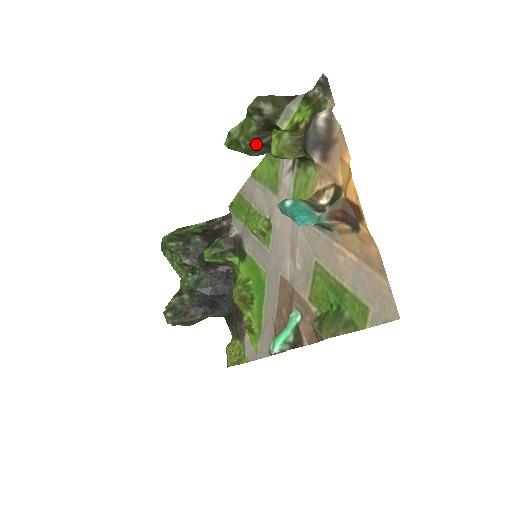
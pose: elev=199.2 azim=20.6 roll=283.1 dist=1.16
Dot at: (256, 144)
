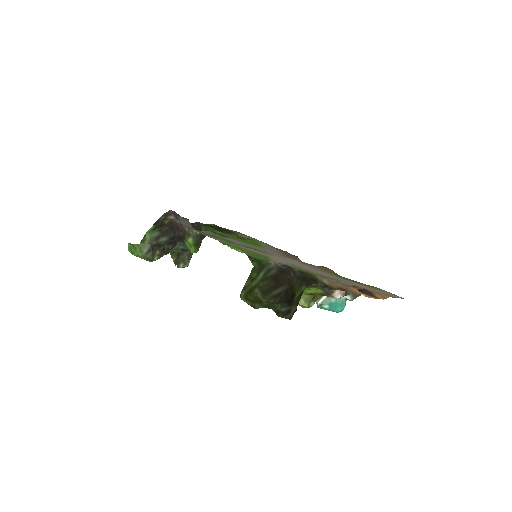
Dot at: (272, 293)
